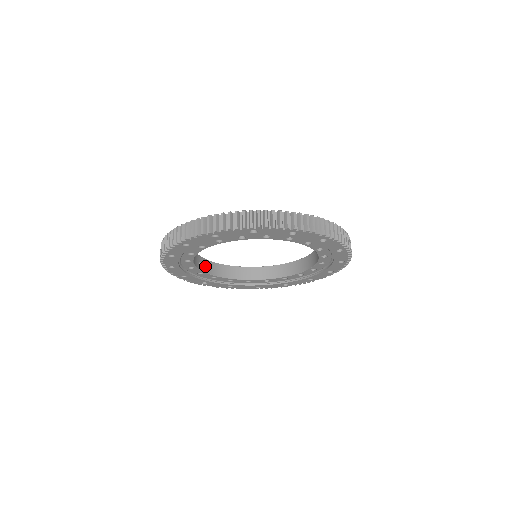
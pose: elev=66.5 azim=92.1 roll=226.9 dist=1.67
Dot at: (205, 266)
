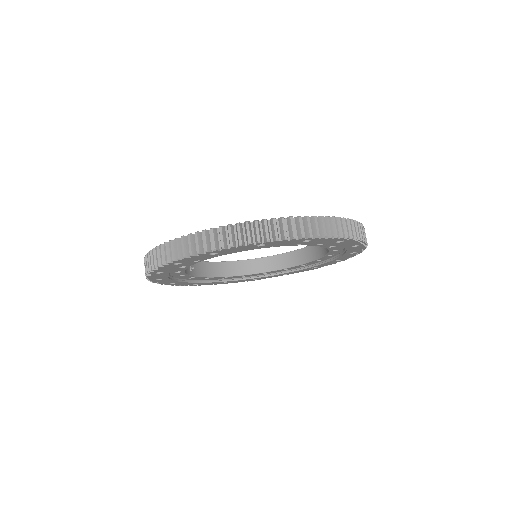
Dot at: (196, 269)
